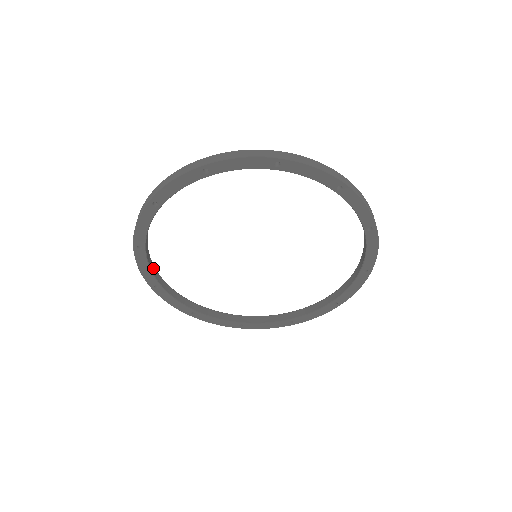
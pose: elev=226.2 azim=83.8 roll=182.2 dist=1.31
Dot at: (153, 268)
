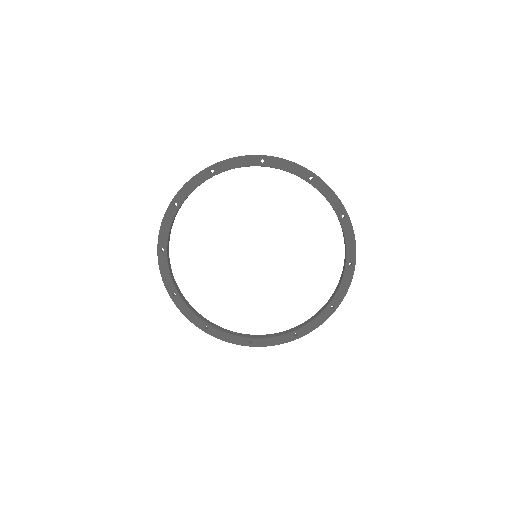
Dot at: occluded
